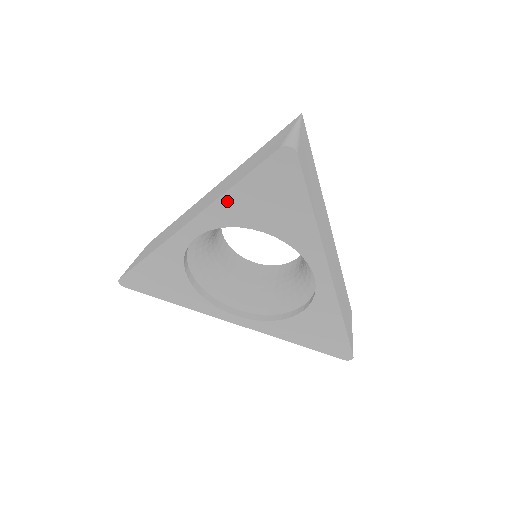
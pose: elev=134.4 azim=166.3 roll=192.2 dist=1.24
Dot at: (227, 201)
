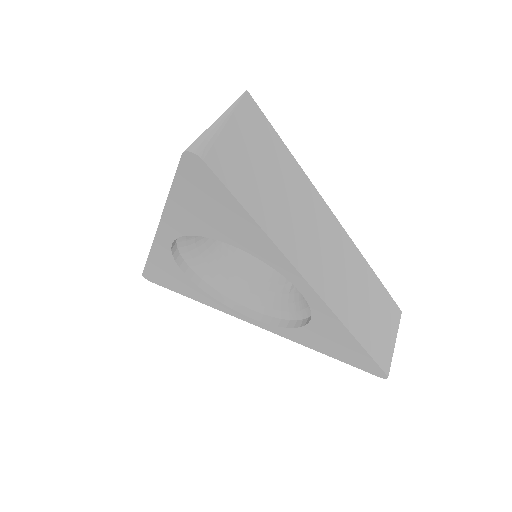
Dot at: (173, 210)
